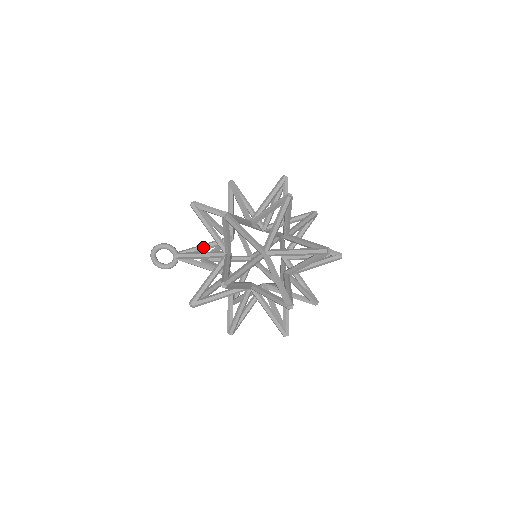
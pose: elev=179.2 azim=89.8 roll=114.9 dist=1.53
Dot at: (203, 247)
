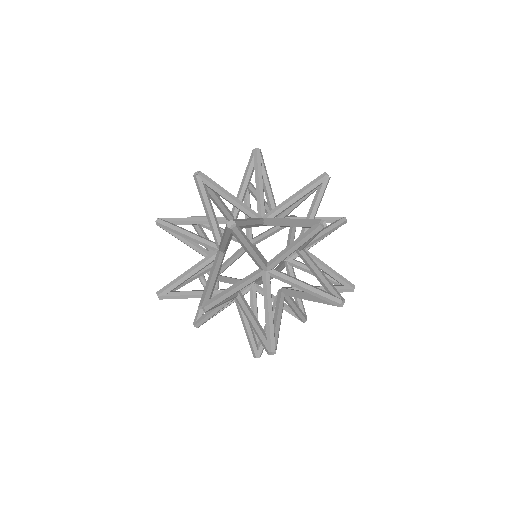
Dot at: (228, 261)
